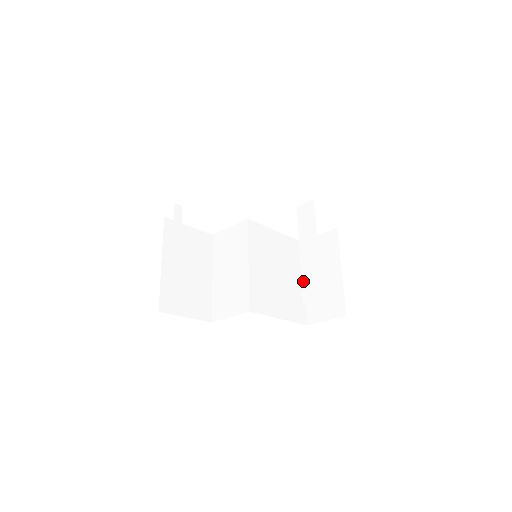
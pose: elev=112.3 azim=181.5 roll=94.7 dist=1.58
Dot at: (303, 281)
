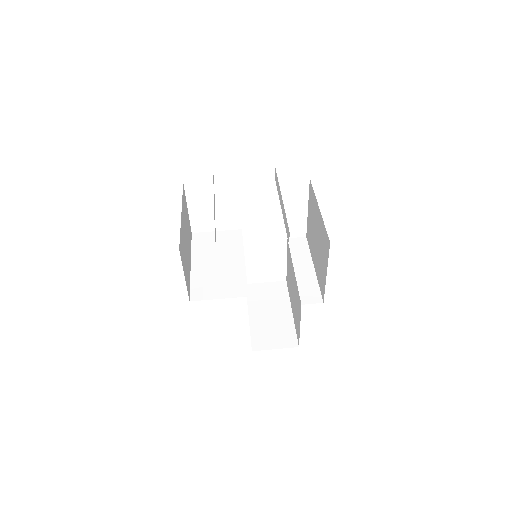
Dot at: (300, 288)
